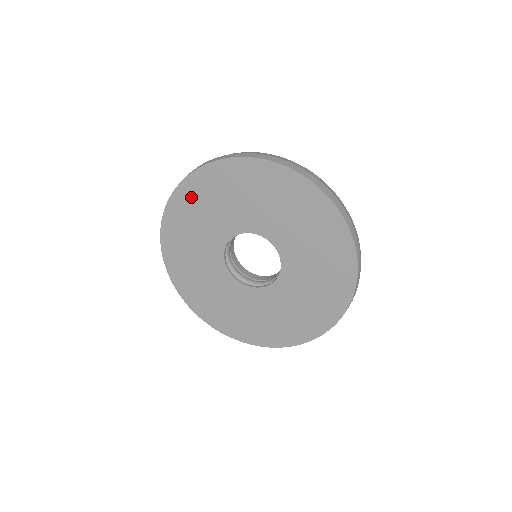
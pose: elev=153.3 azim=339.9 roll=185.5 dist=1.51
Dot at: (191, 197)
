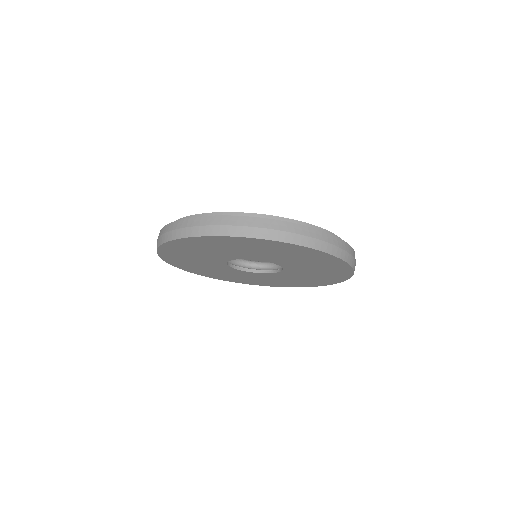
Dot at: (275, 247)
